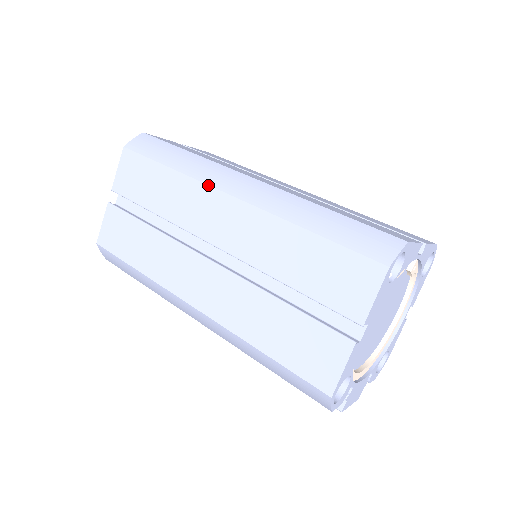
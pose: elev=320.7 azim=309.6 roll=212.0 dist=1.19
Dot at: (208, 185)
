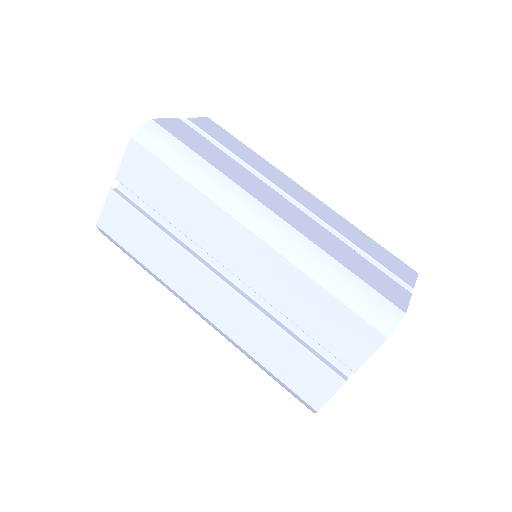
Dot at: (228, 213)
